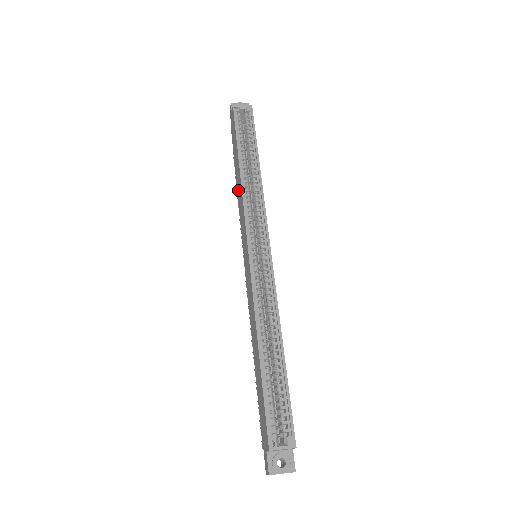
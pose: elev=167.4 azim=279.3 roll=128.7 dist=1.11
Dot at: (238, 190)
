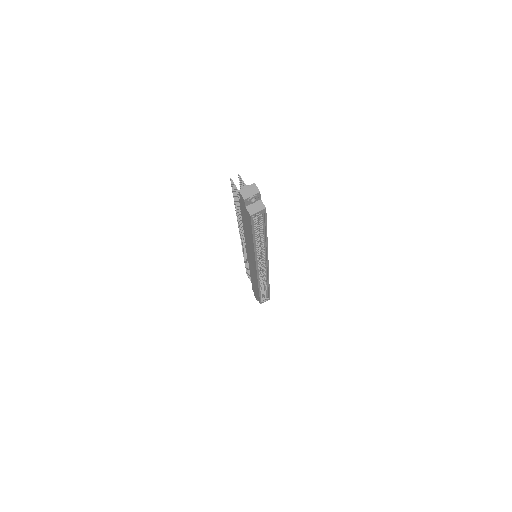
Dot at: (247, 238)
